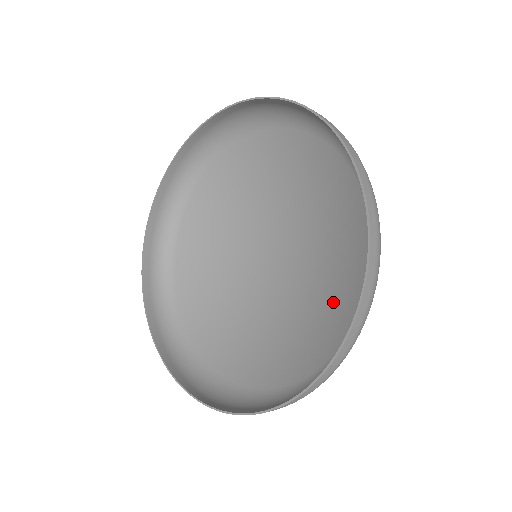
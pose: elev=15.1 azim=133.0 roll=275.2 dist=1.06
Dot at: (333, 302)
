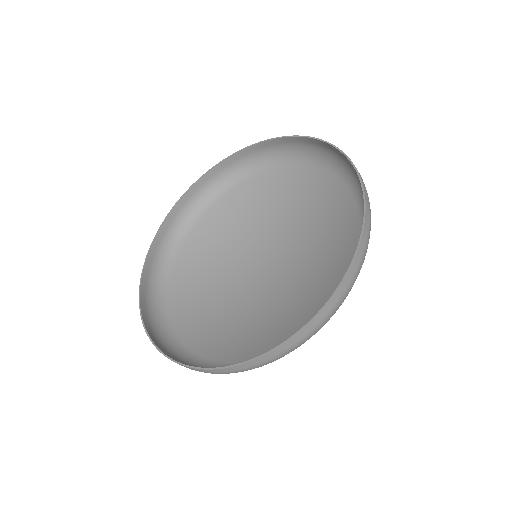
Dot at: (331, 269)
